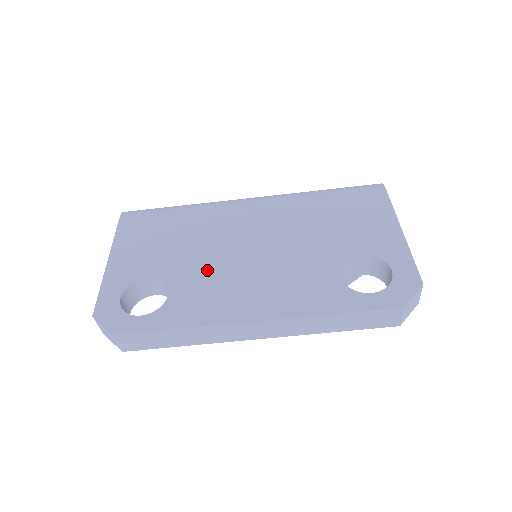
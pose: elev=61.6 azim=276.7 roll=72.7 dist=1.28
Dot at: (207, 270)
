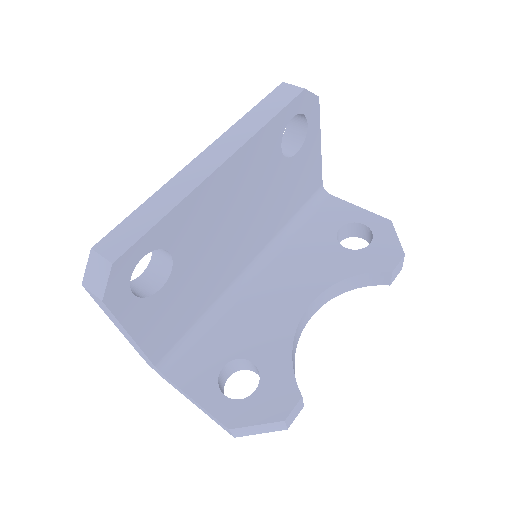
Dot at: occluded
